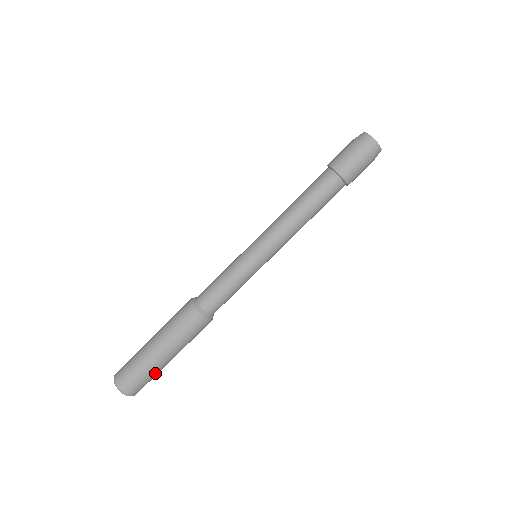
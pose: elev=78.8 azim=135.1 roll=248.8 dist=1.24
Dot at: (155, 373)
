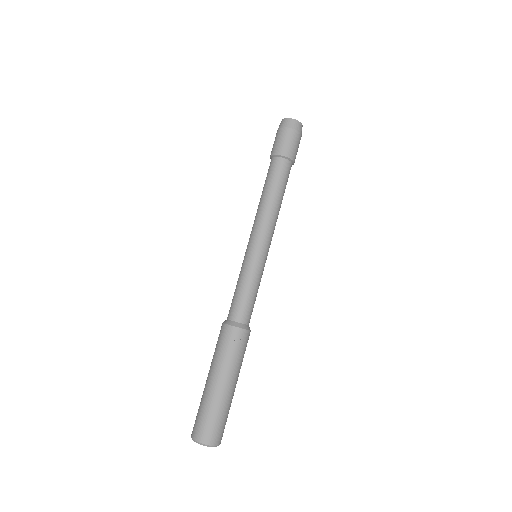
Dot at: (214, 407)
